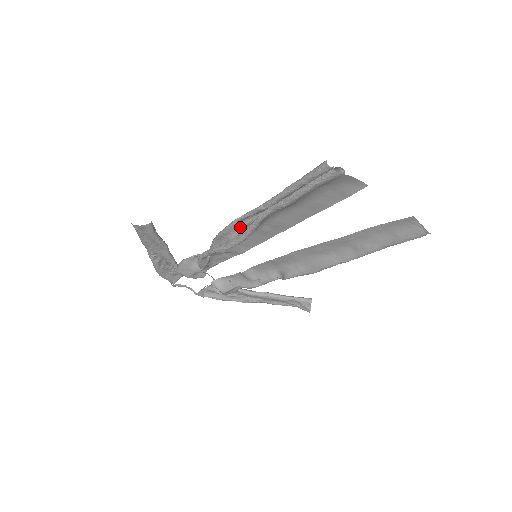
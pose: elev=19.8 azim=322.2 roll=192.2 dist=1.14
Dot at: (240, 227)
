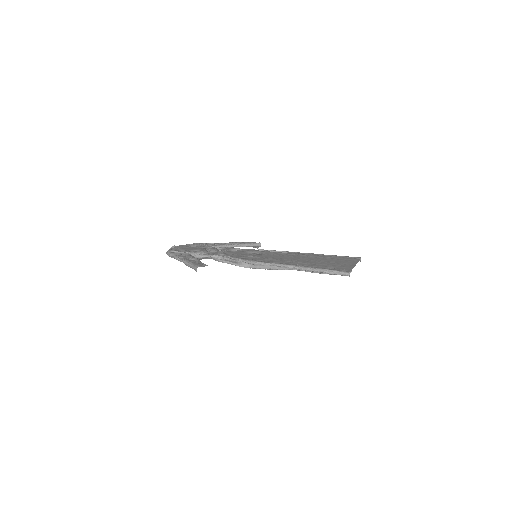
Dot at: occluded
